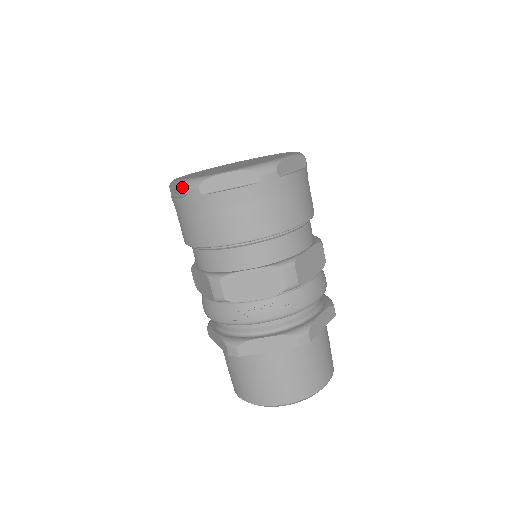
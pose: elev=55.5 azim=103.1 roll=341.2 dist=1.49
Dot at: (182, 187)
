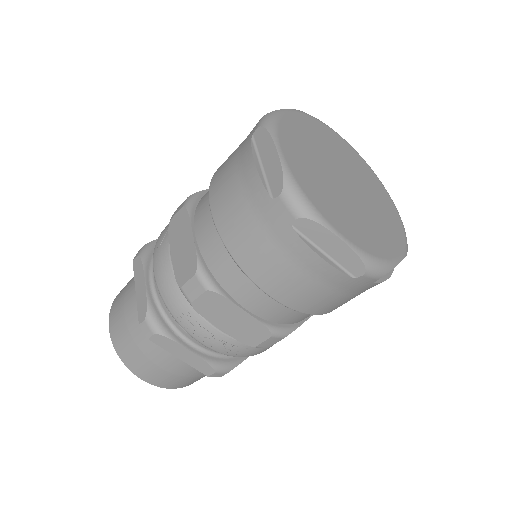
Dot at: (280, 183)
